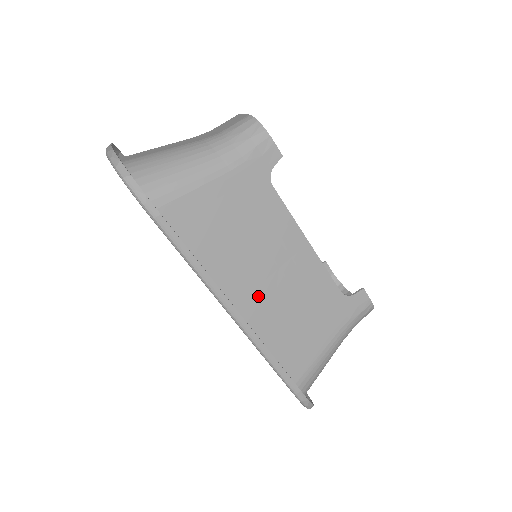
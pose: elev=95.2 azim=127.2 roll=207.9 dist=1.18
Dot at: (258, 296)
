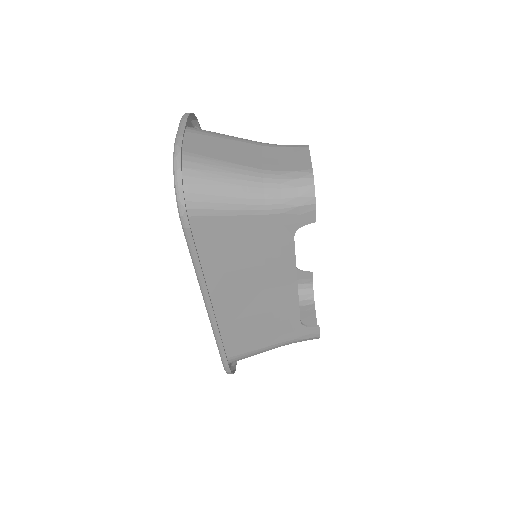
Dot at: (235, 299)
